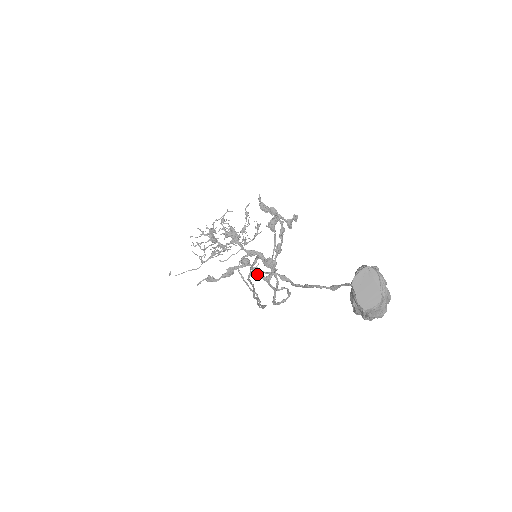
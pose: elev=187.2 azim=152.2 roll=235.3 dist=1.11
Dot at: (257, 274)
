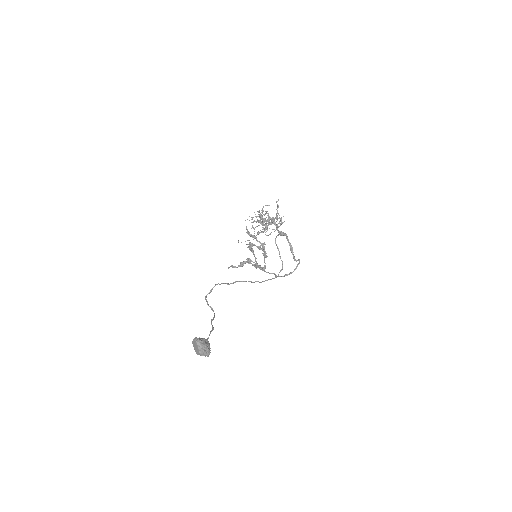
Dot at: occluded
